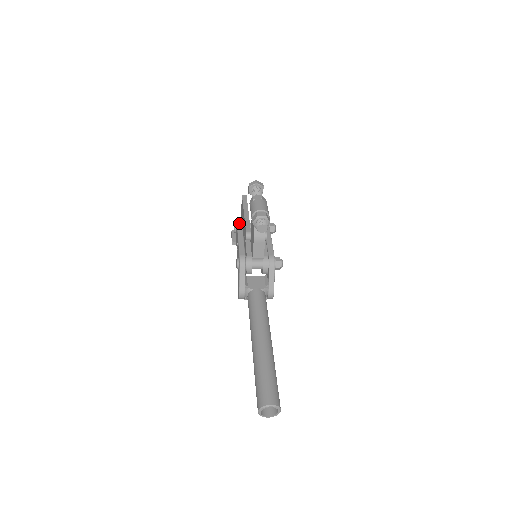
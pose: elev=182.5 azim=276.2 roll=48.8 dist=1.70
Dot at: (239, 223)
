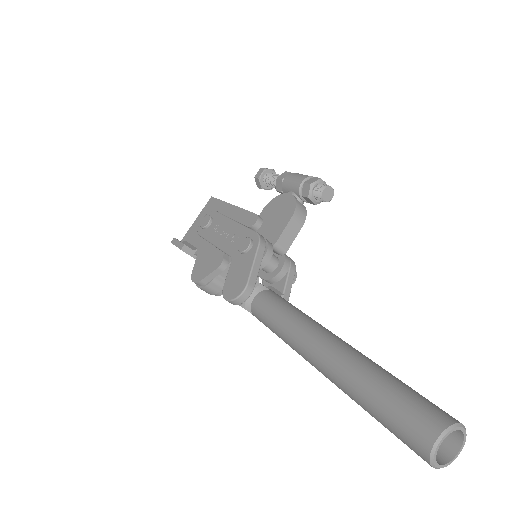
Dot at: (222, 214)
